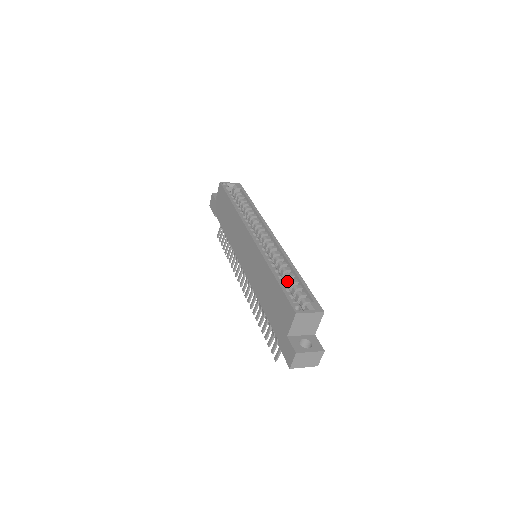
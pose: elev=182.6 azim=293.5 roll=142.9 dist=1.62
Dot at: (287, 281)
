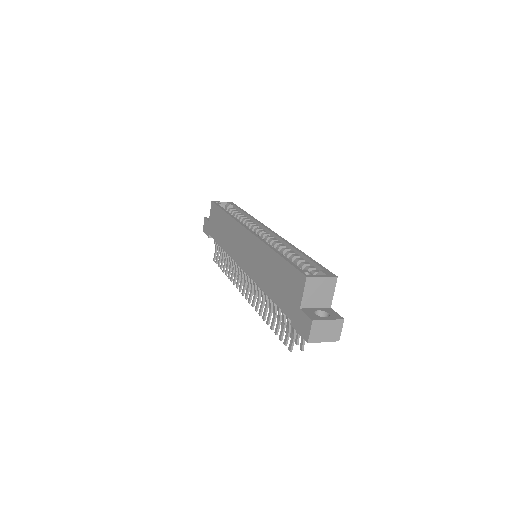
Dot at: occluded
